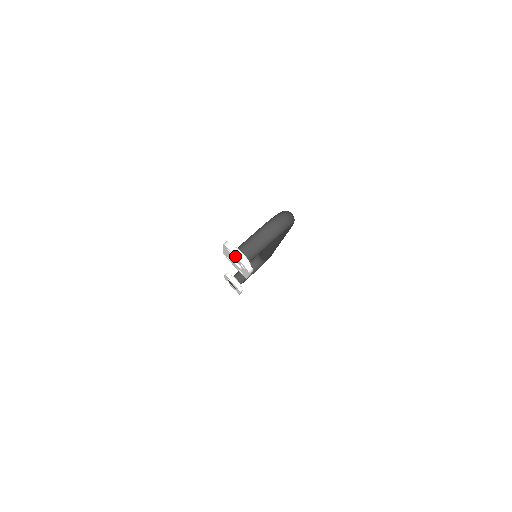
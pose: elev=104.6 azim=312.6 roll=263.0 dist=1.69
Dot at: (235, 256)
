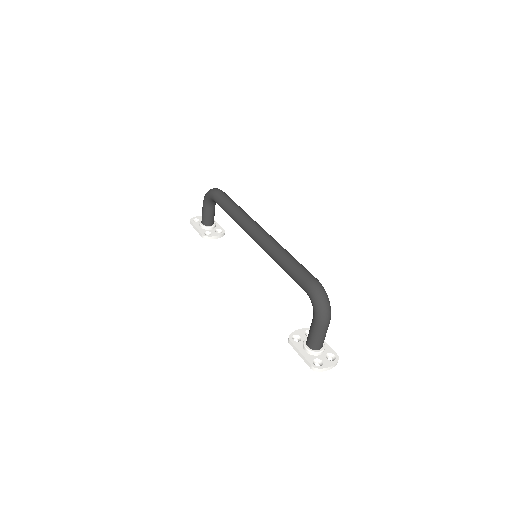
Dot at: (327, 369)
